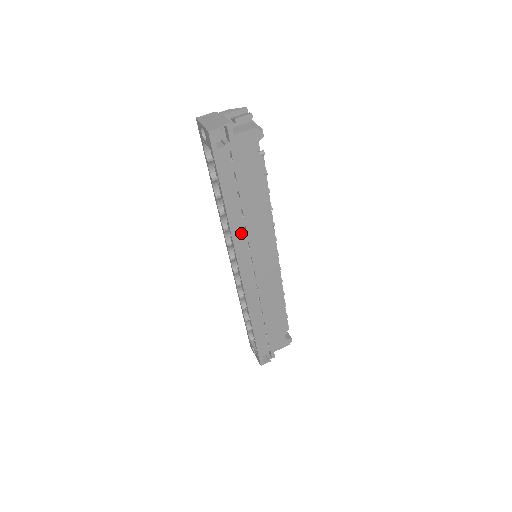
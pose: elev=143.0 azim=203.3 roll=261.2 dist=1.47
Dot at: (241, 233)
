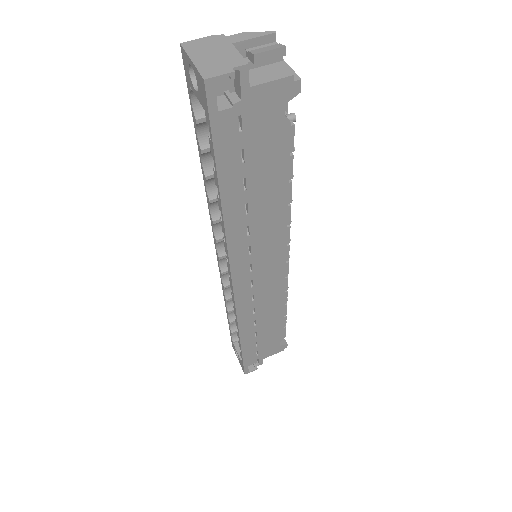
Dot at: (241, 237)
